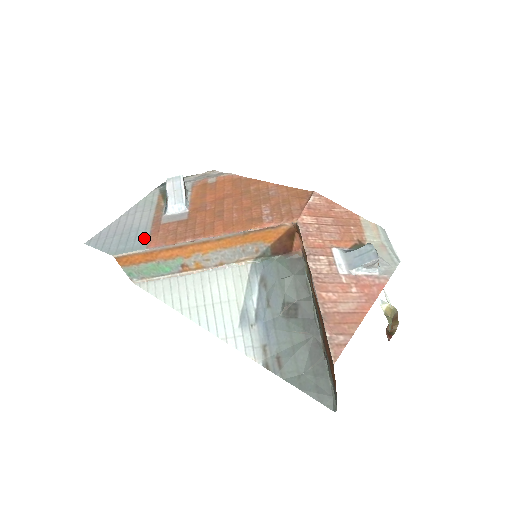
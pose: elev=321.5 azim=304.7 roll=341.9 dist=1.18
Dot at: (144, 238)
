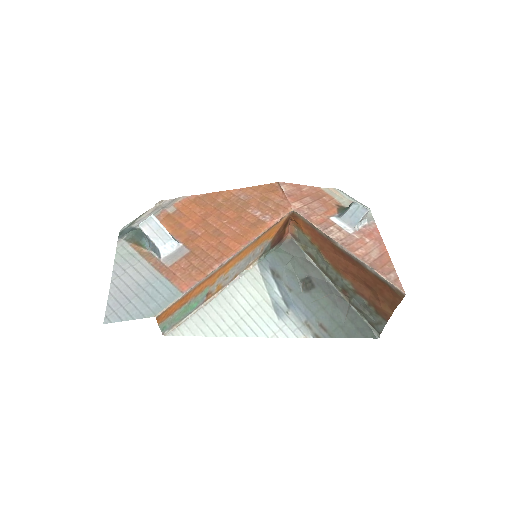
Dot at: (167, 286)
